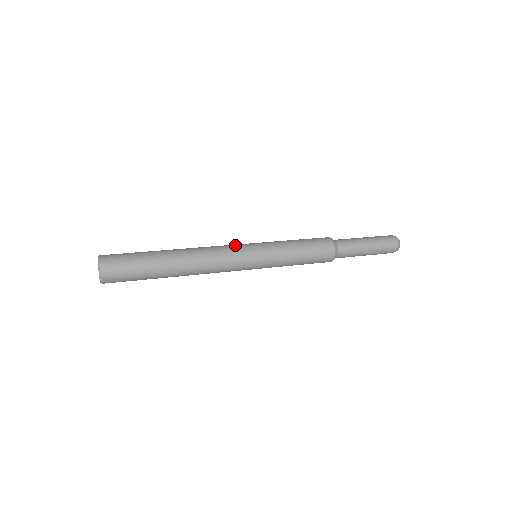
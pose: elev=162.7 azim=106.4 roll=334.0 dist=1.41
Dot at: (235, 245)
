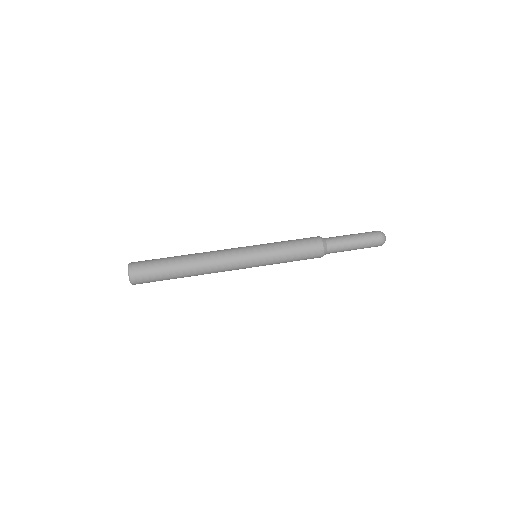
Dot at: (237, 249)
